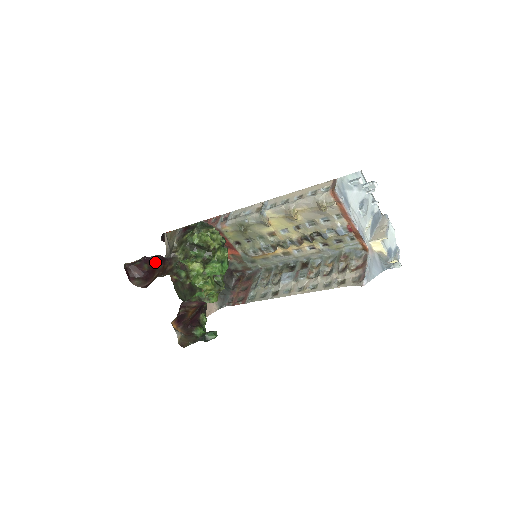
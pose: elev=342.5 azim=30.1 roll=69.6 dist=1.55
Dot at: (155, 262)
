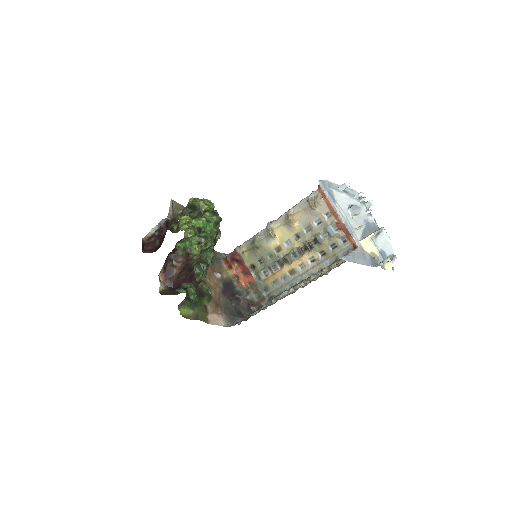
Dot at: (163, 233)
